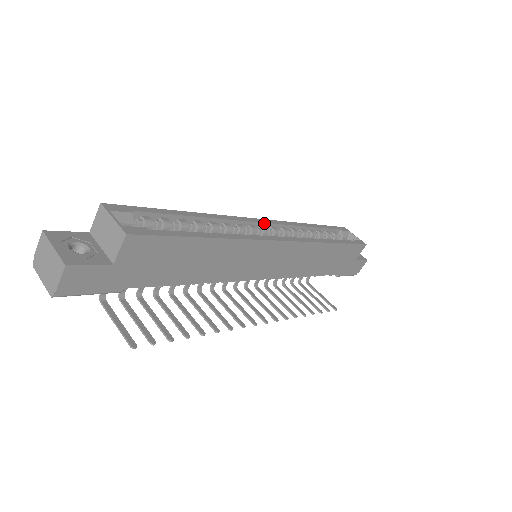
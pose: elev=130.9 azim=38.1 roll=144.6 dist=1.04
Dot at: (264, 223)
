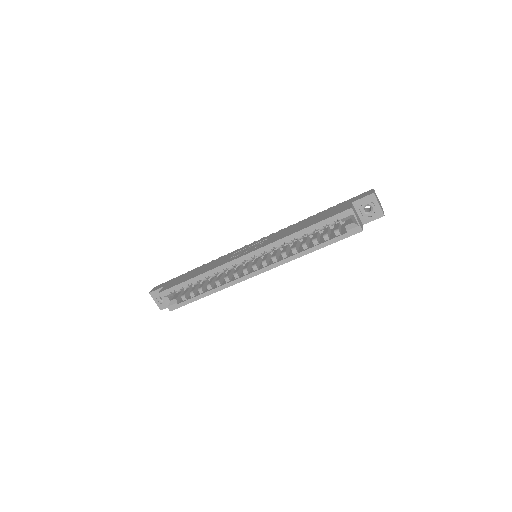
Dot at: (249, 257)
